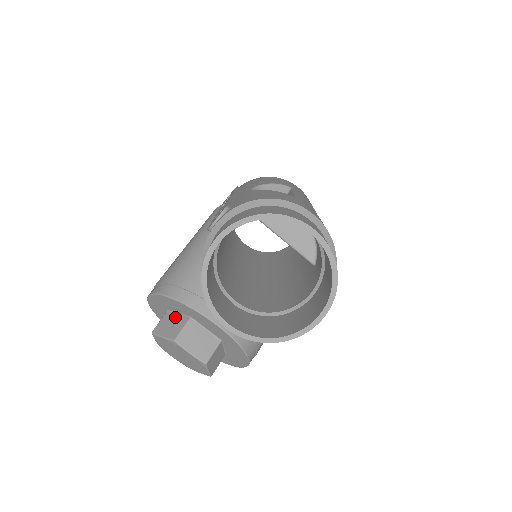
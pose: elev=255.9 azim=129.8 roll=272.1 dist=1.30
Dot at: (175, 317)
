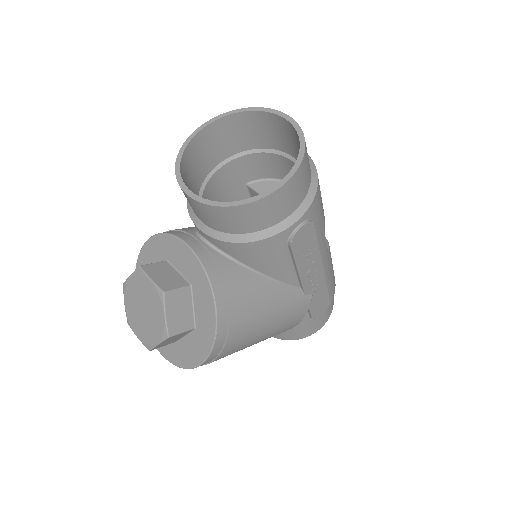
Dot at: occluded
